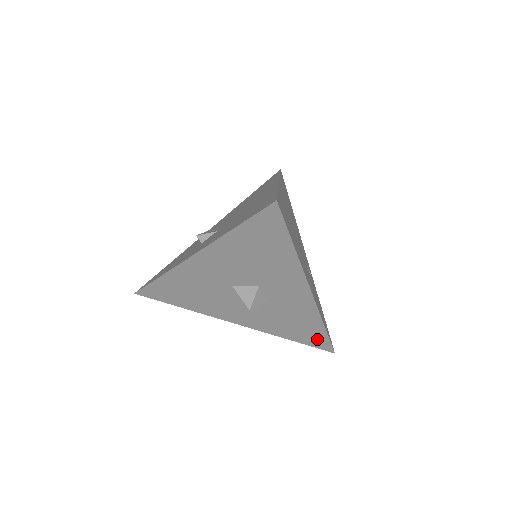
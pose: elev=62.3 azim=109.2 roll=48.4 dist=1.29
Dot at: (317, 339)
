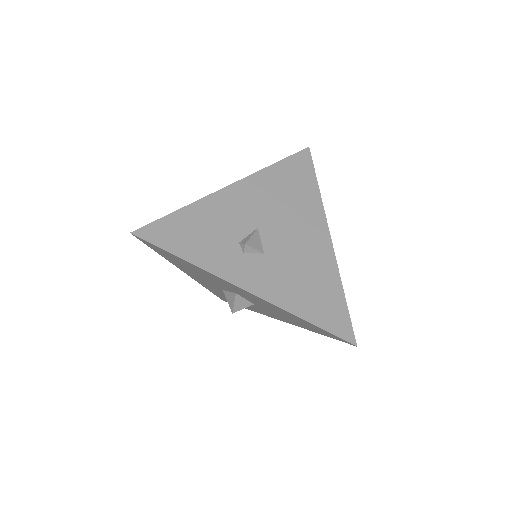
Dot at: occluded
